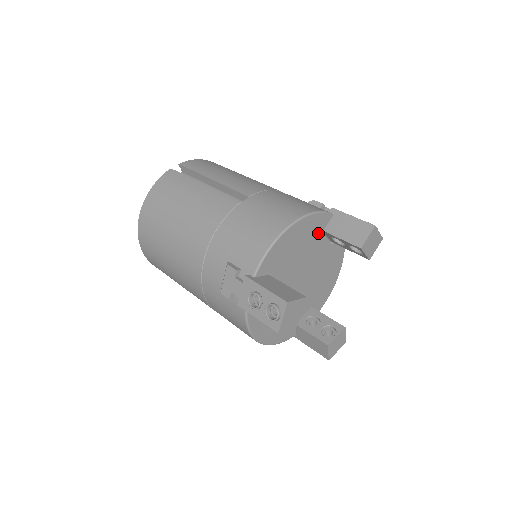
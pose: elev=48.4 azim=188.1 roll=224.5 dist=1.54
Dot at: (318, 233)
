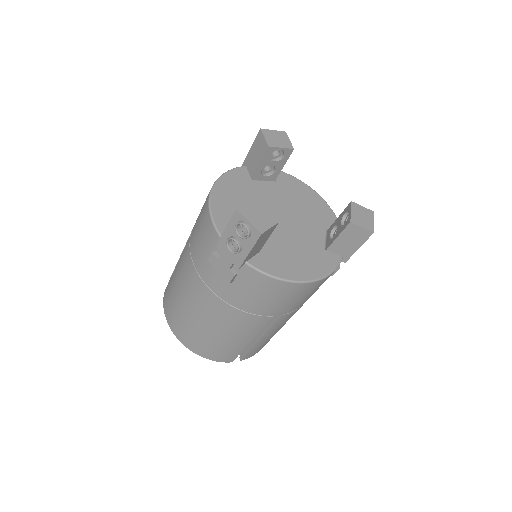
Dot at: (248, 183)
